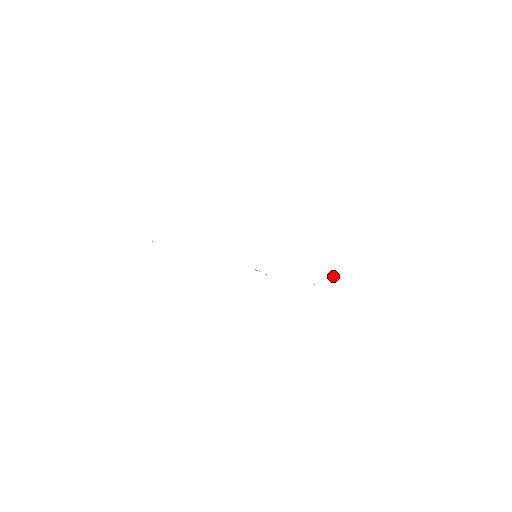
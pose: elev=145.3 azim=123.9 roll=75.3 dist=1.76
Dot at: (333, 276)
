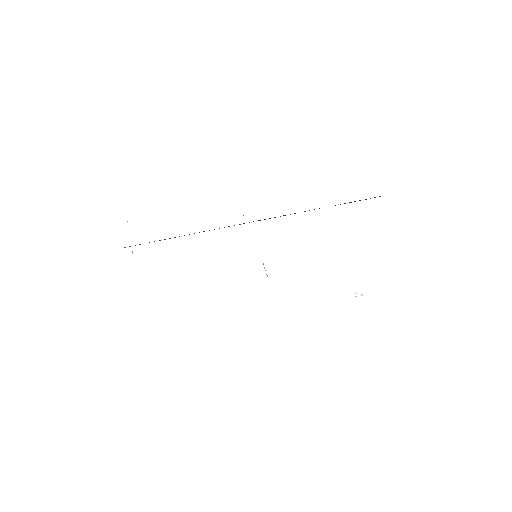
Dot at: occluded
